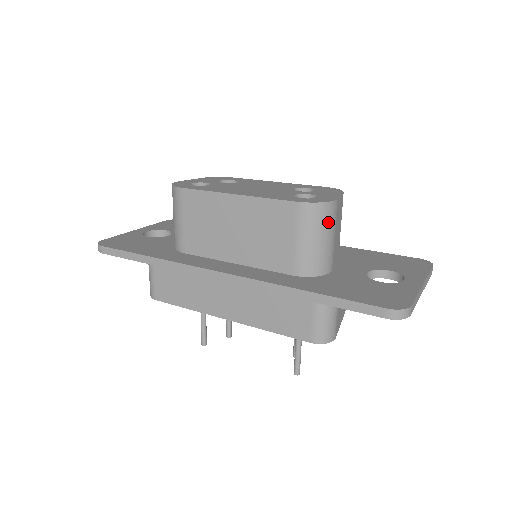
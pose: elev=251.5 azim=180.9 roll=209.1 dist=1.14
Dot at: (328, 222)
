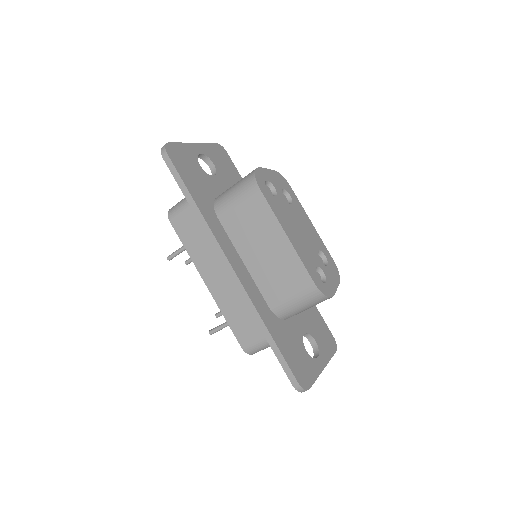
Dot at: (317, 303)
